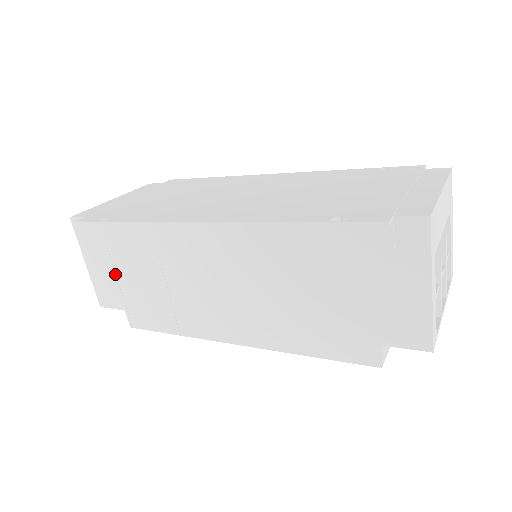
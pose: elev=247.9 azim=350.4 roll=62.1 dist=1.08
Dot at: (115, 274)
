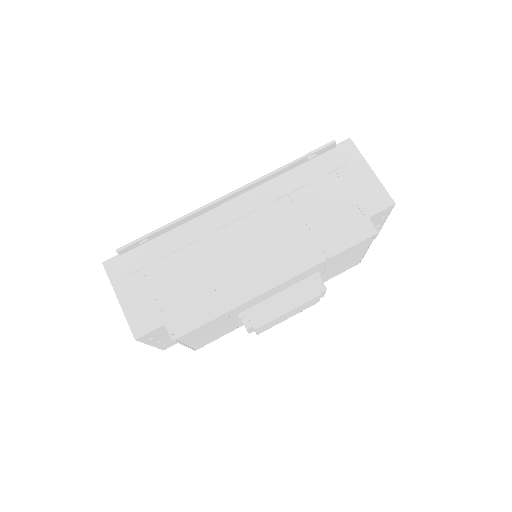
Dot at: (152, 291)
